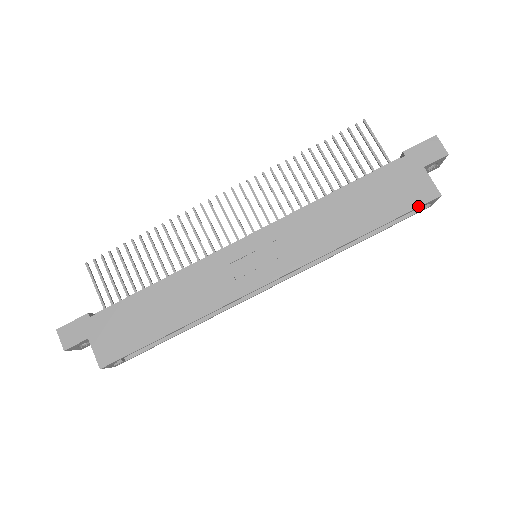
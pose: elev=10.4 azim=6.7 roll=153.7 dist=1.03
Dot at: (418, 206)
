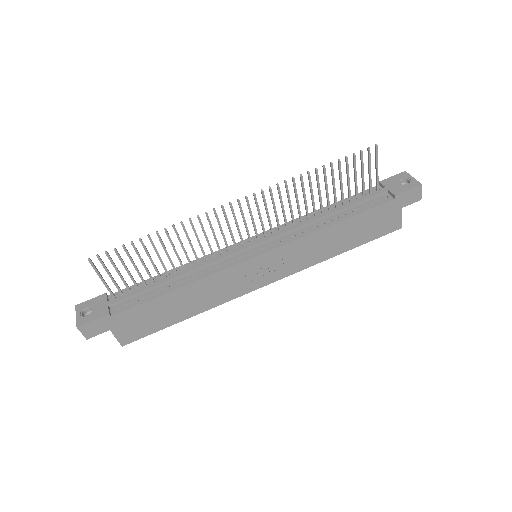
Dot at: (384, 235)
